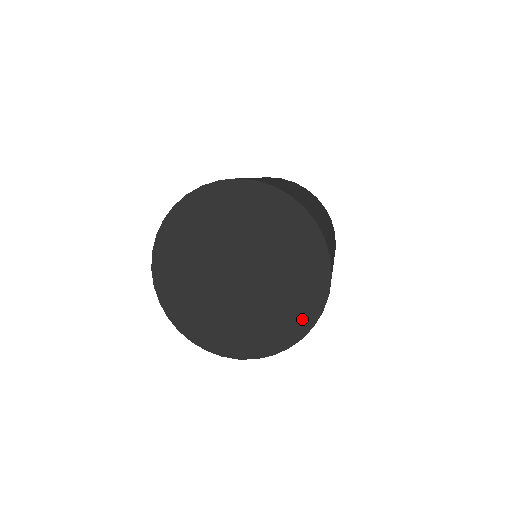
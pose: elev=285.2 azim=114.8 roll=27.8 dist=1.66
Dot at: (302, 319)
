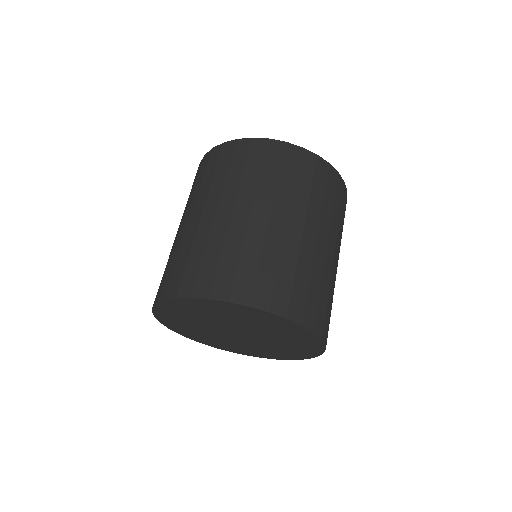
Dot at: (305, 354)
